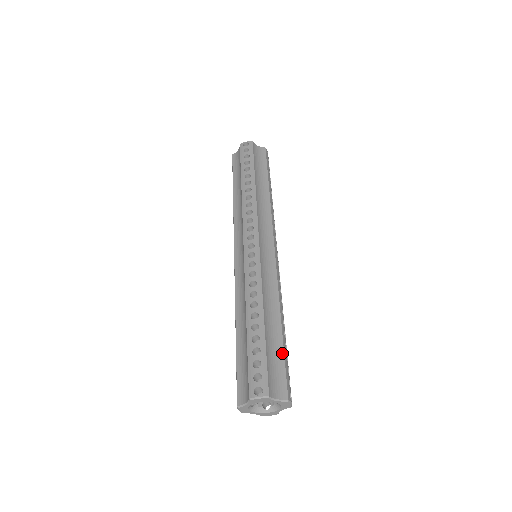
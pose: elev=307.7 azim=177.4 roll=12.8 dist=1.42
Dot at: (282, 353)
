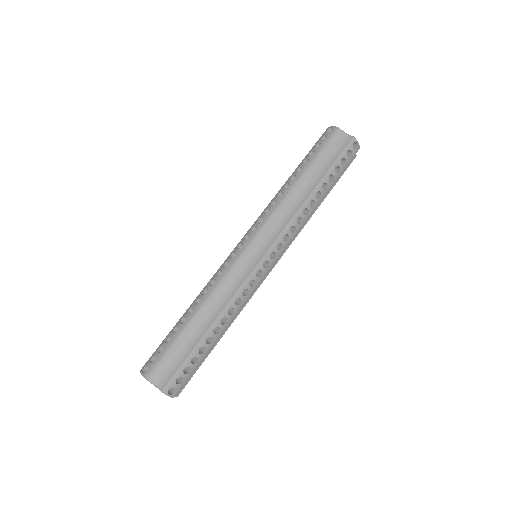
Dot at: occluded
